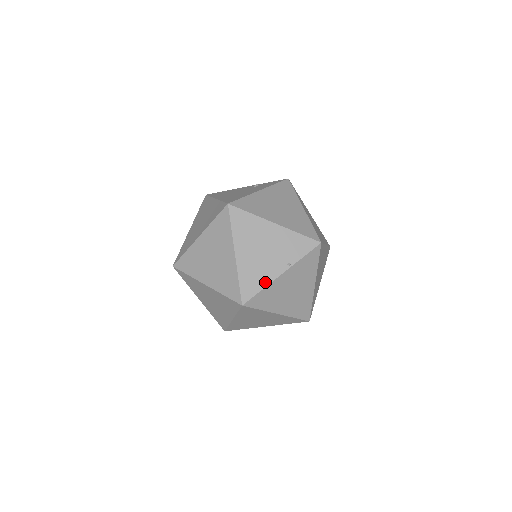
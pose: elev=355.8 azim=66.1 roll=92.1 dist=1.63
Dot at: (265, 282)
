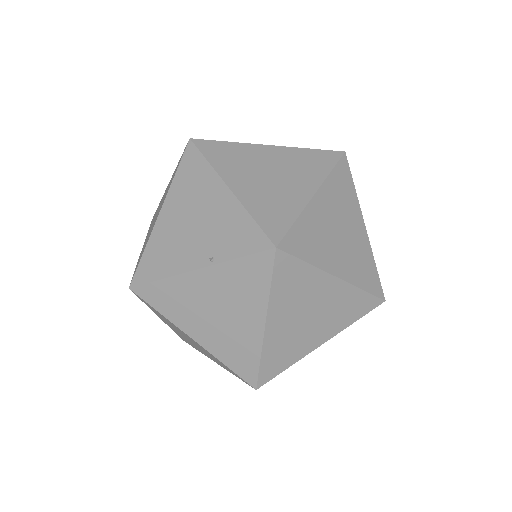
Dot at: (170, 270)
